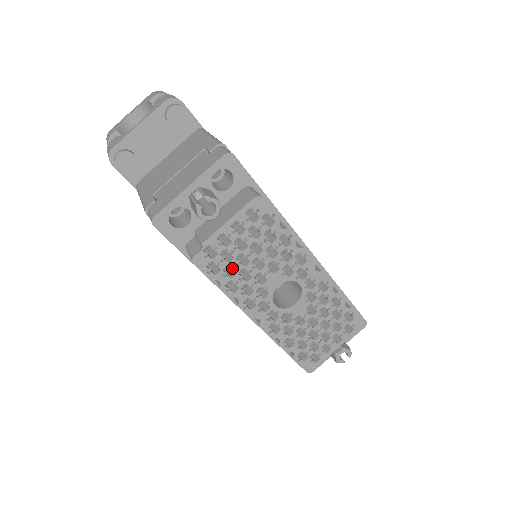
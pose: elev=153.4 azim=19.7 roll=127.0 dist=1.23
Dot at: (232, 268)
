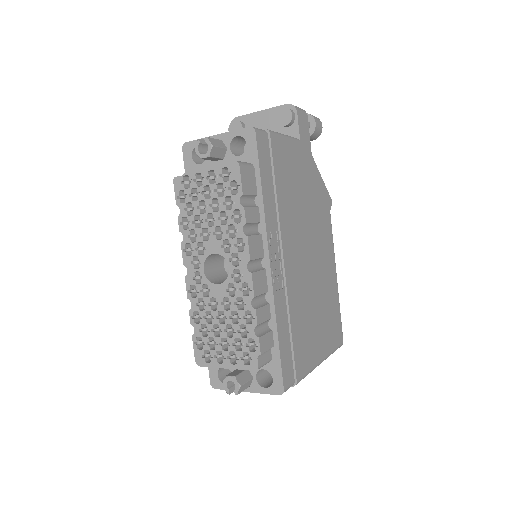
Dot at: (194, 209)
